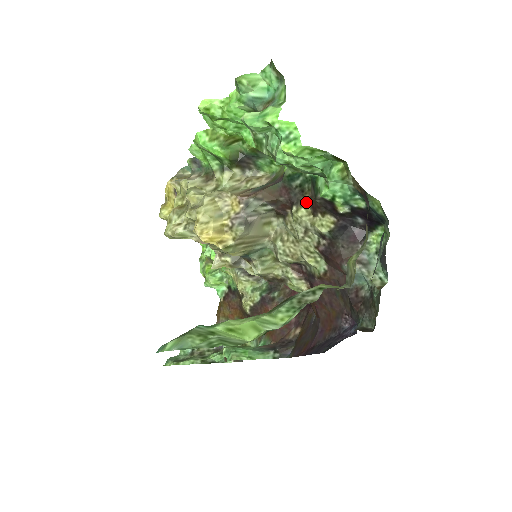
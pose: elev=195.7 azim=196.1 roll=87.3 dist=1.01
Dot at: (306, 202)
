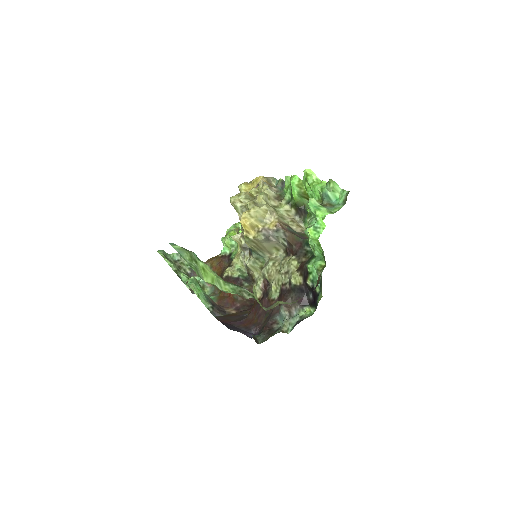
Dot at: (301, 261)
